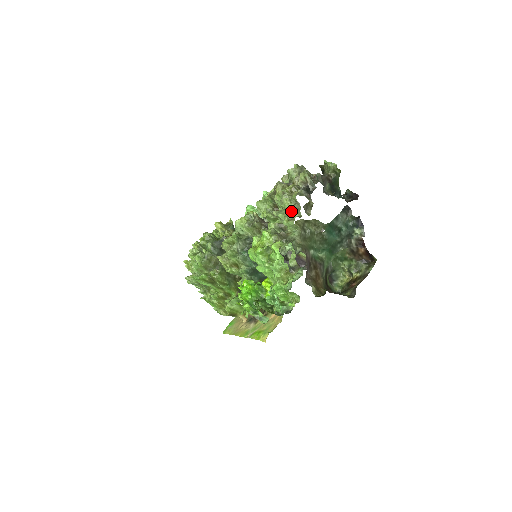
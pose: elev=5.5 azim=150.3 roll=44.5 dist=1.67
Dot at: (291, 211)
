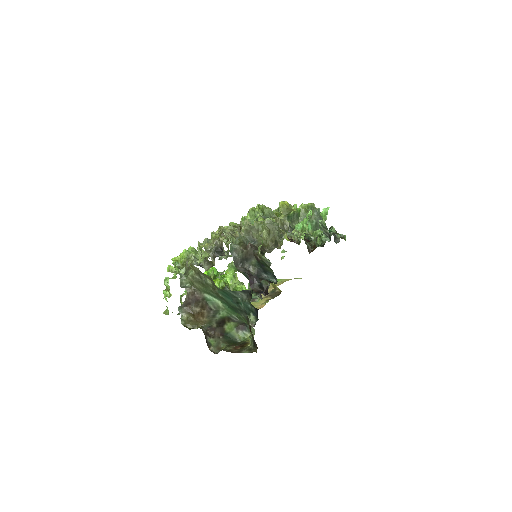
Dot at: (199, 255)
